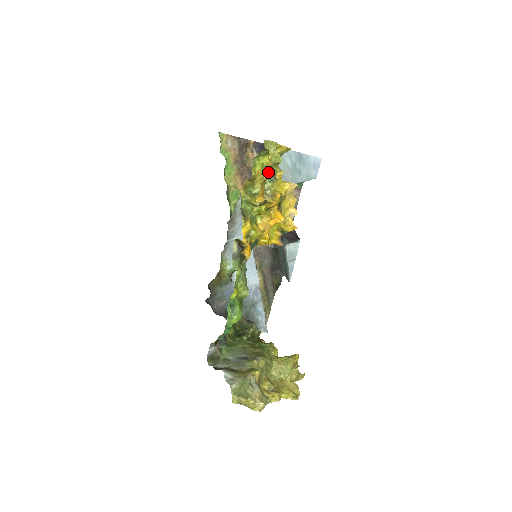
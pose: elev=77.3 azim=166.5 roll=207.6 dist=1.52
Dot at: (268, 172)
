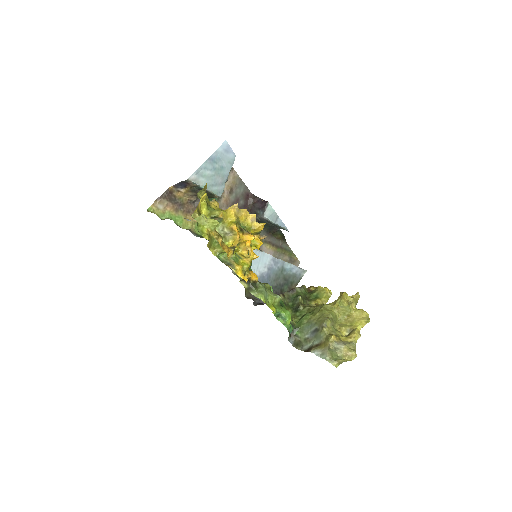
Dot at: (218, 238)
